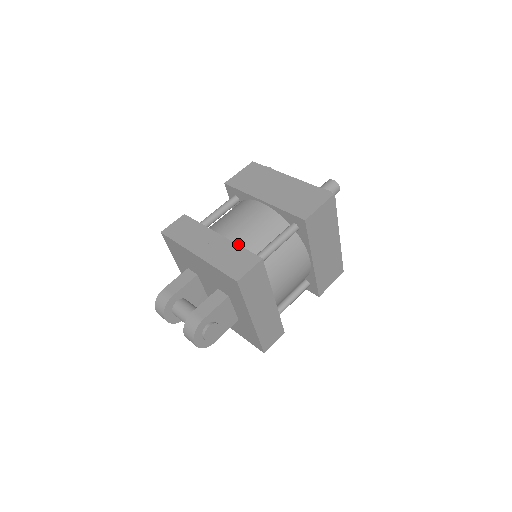
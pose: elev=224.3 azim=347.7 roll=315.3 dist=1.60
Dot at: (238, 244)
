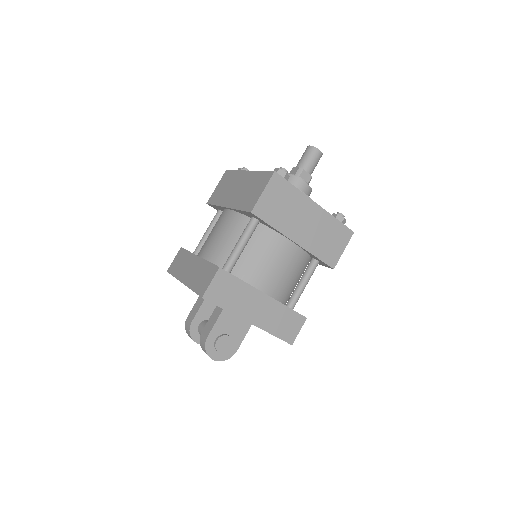
Dot at: (212, 259)
